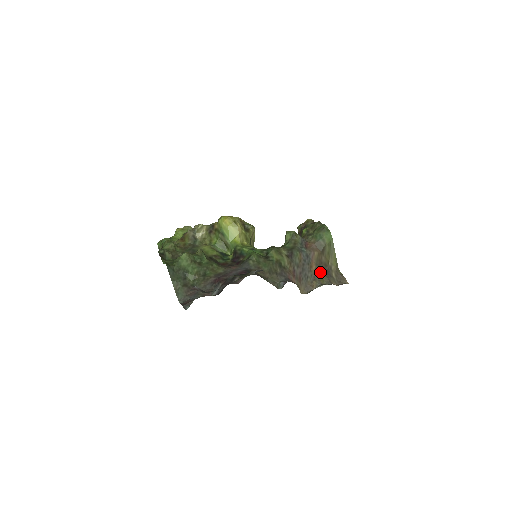
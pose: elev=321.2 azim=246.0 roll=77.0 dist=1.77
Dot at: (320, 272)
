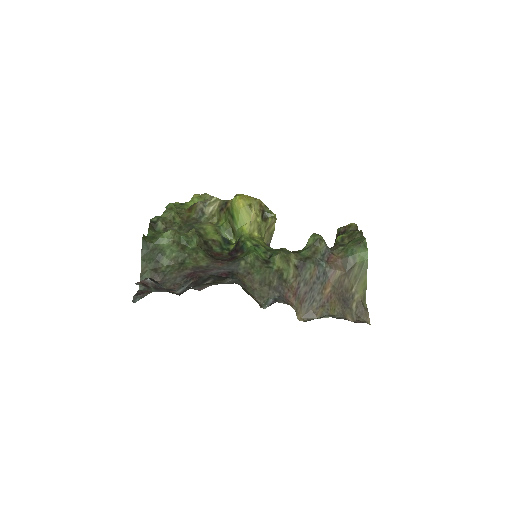
Dot at: (335, 298)
